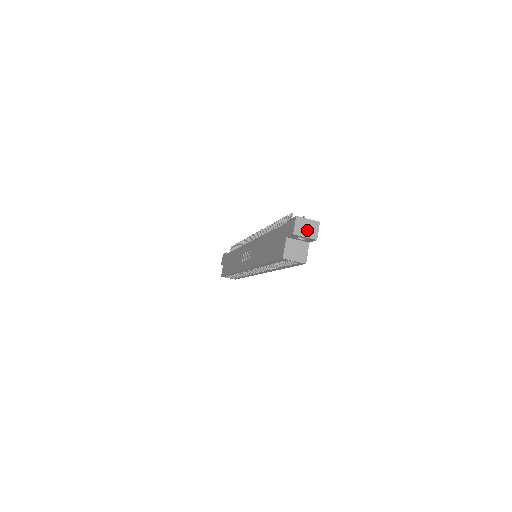
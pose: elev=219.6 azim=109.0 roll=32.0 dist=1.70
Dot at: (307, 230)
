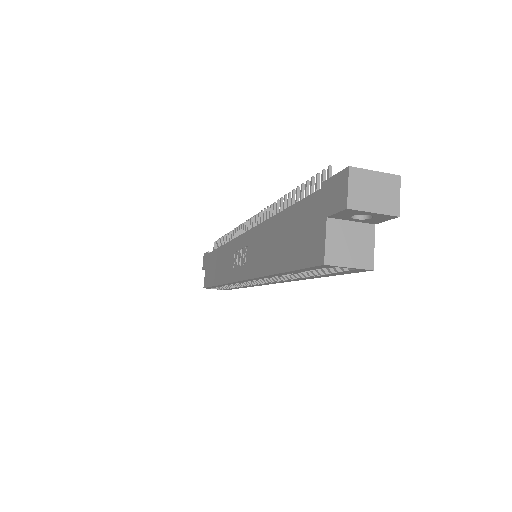
Dot at: (376, 196)
